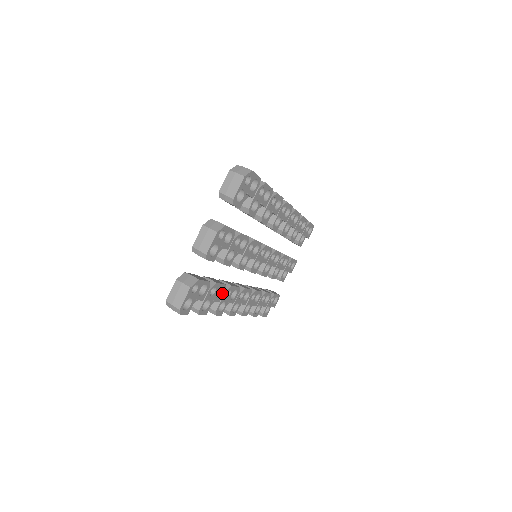
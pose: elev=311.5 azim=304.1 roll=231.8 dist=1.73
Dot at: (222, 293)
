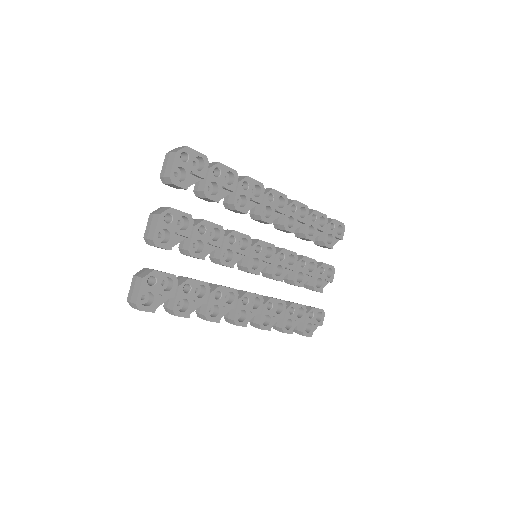
Dot at: (206, 293)
